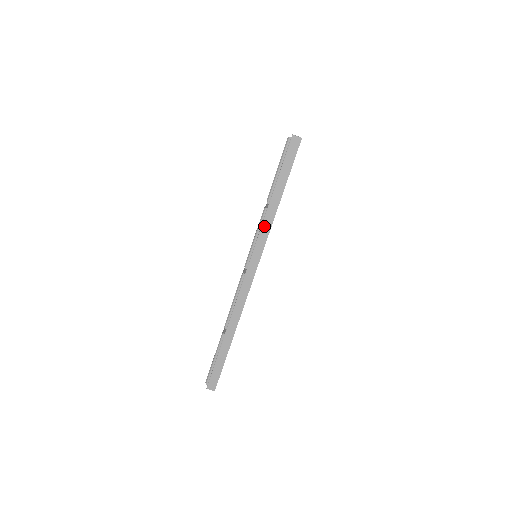
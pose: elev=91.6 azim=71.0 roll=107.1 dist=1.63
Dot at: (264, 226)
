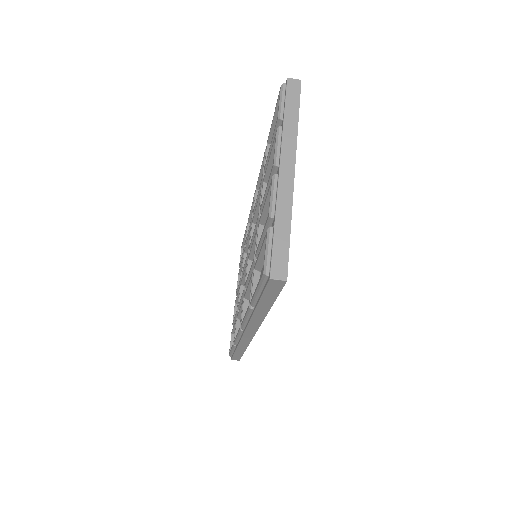
Dot at: (254, 319)
